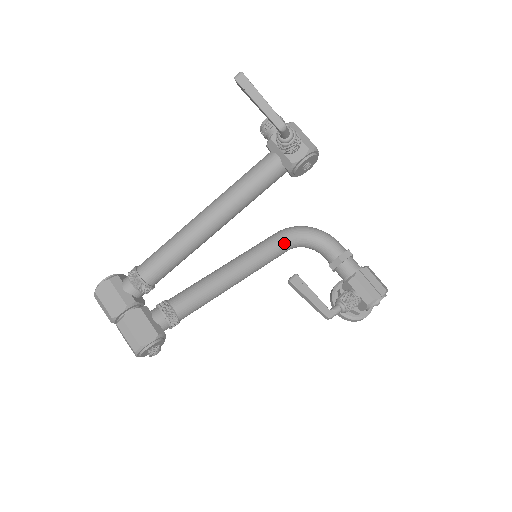
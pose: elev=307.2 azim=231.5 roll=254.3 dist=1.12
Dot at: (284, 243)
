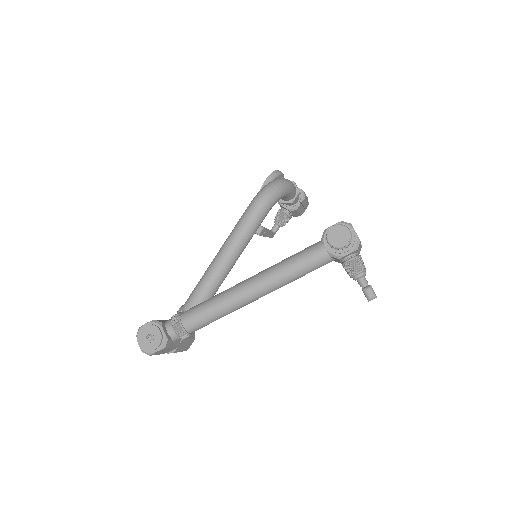
Dot at: occluded
